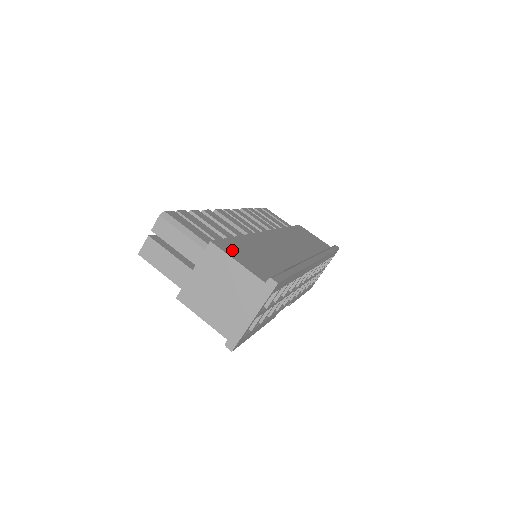
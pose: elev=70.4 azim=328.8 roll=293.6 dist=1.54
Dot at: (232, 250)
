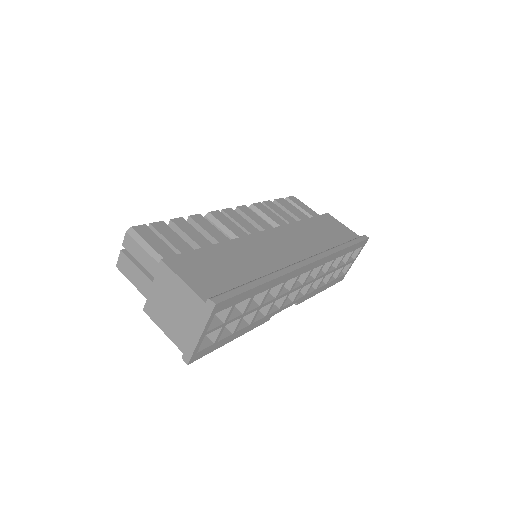
Dot at: (186, 266)
